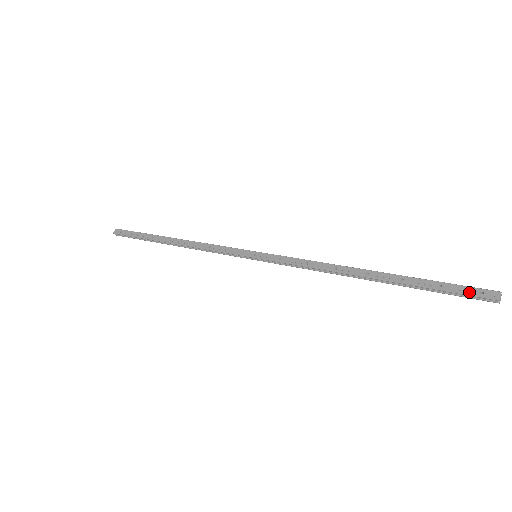
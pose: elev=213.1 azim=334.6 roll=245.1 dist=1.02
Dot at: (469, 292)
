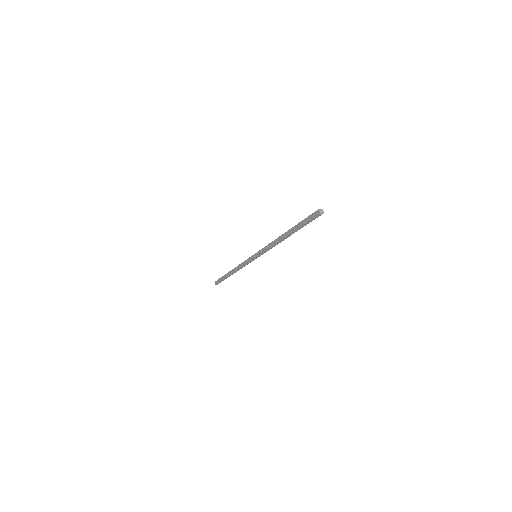
Dot at: (312, 218)
